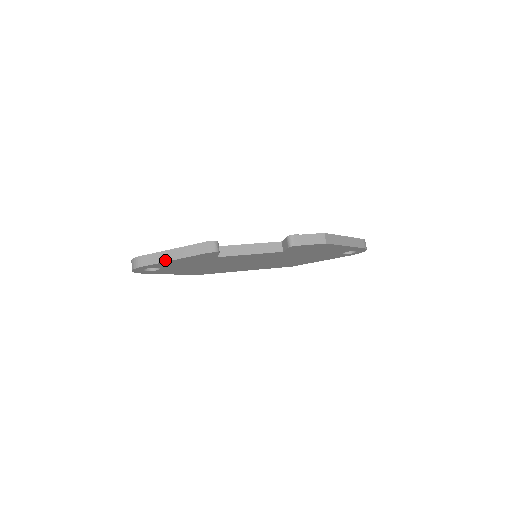
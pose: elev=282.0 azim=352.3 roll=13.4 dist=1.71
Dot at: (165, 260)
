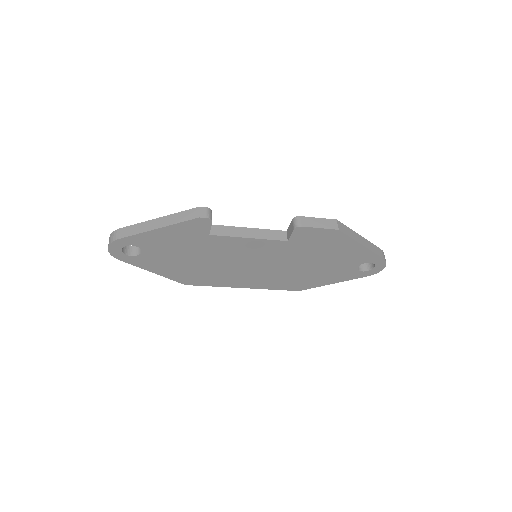
Dot at: (148, 229)
